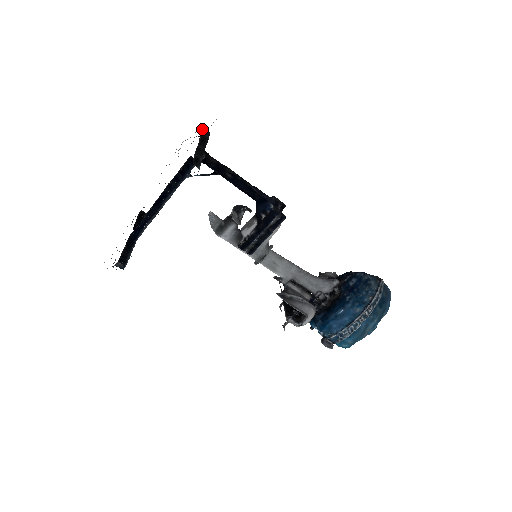
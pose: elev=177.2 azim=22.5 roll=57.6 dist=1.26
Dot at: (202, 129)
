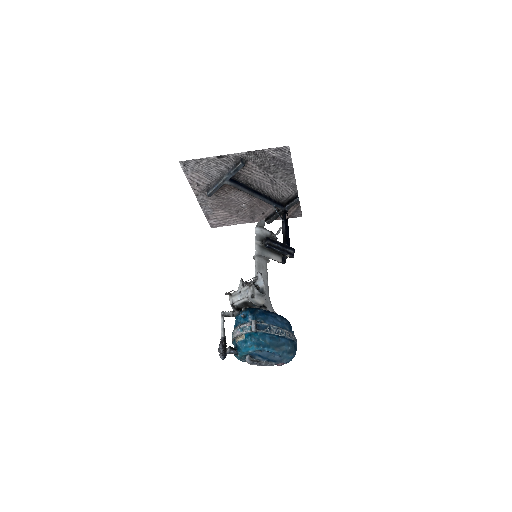
Dot at: occluded
